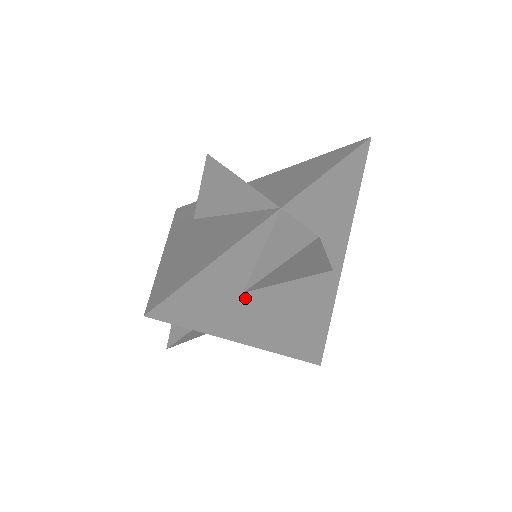
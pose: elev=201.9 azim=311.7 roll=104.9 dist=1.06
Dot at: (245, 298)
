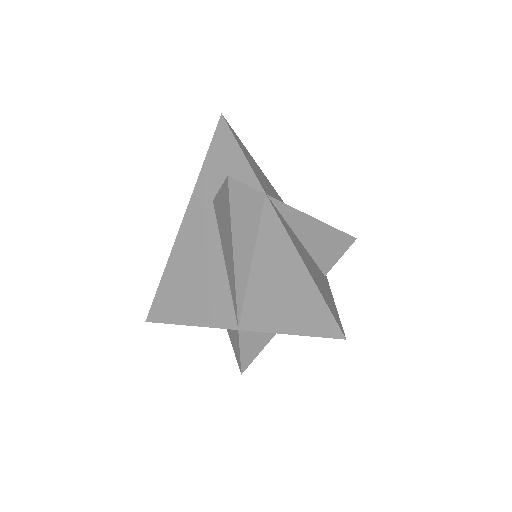
Dot at: occluded
